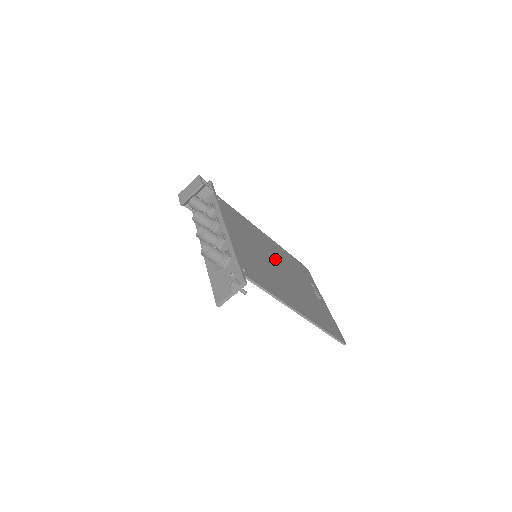
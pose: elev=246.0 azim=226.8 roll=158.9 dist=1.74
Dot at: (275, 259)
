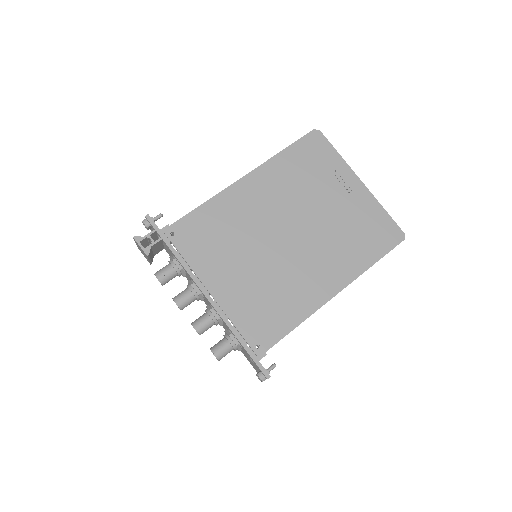
Dot at: (276, 222)
